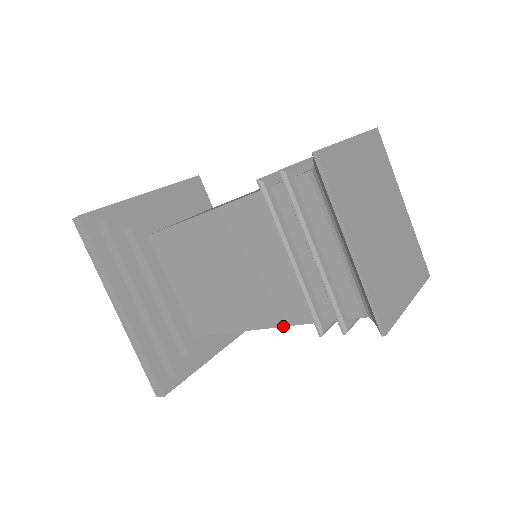
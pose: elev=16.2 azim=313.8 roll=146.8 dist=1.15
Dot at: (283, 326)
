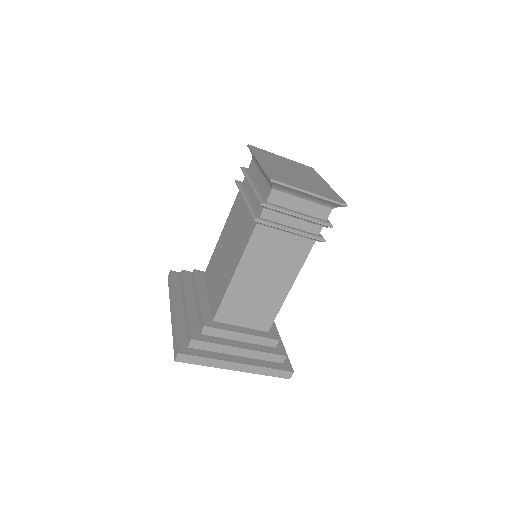
Dot at: (246, 246)
